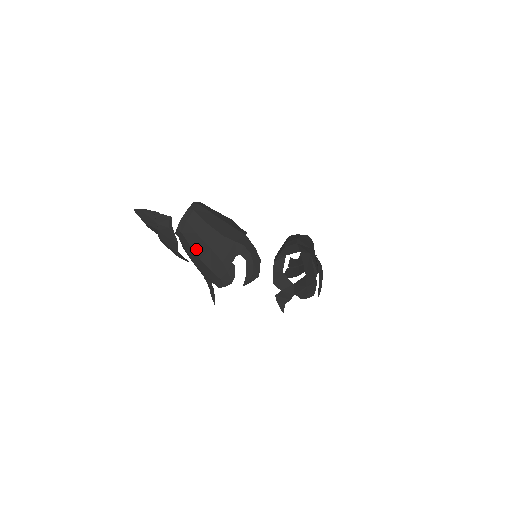
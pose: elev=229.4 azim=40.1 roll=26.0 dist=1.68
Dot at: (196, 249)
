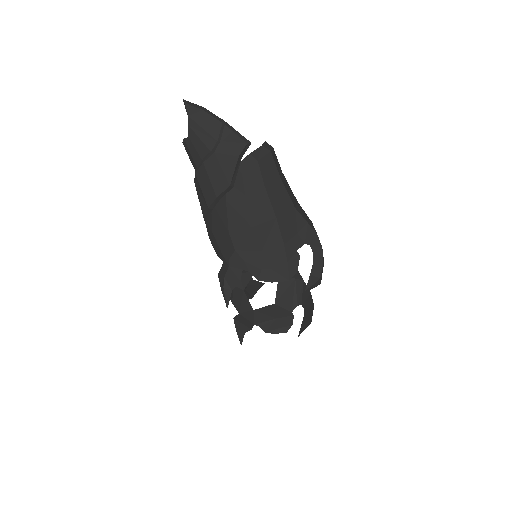
Dot at: (253, 209)
